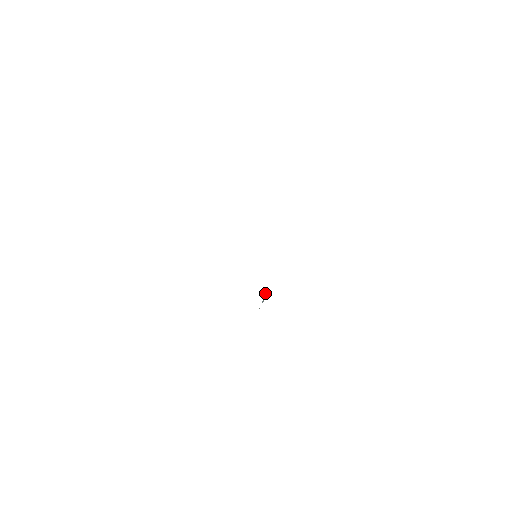
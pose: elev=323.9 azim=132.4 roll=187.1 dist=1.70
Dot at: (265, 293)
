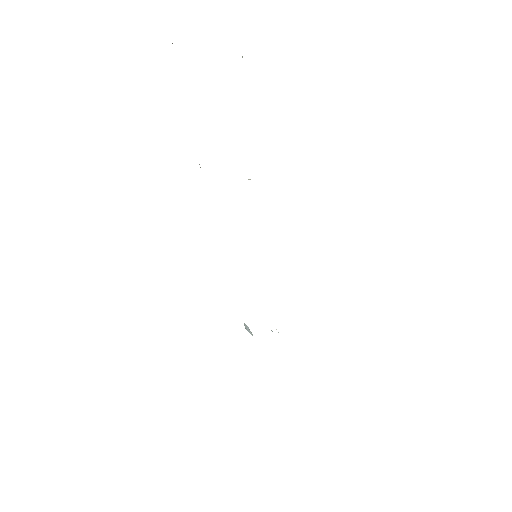
Dot at: occluded
